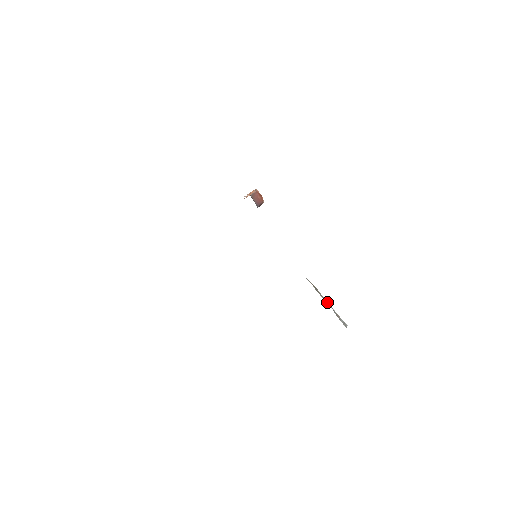
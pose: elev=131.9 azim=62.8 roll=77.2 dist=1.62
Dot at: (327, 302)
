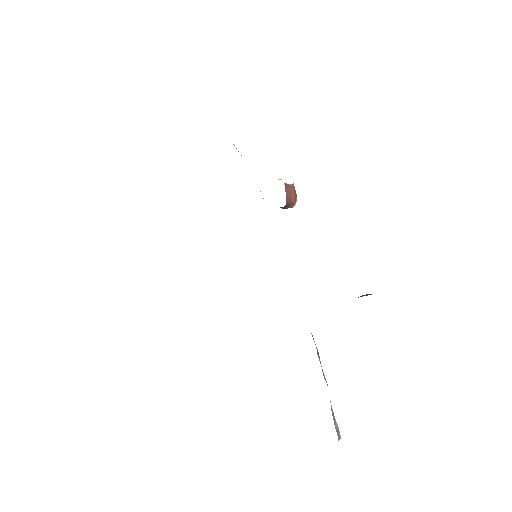
Dot at: (326, 382)
